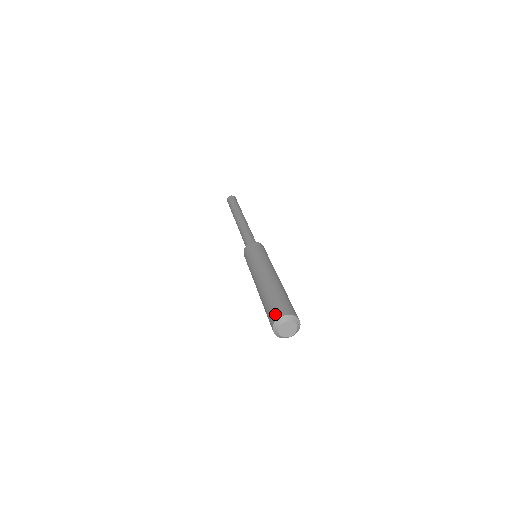
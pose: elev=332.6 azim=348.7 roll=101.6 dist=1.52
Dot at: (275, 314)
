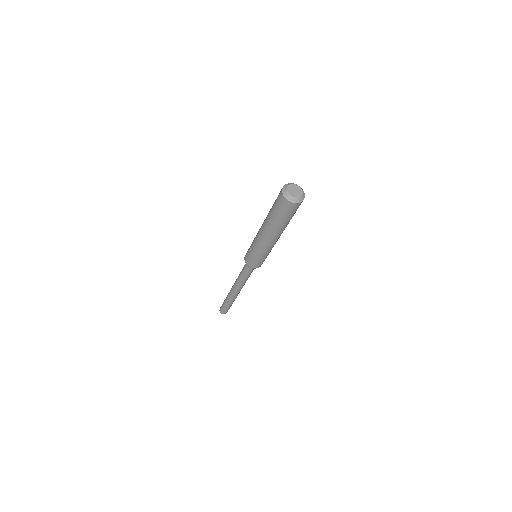
Dot at: occluded
